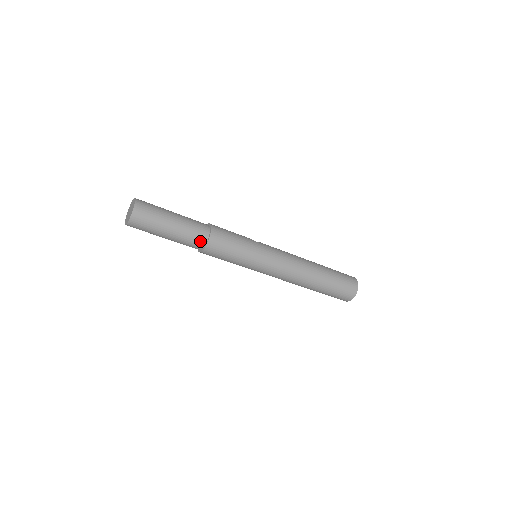
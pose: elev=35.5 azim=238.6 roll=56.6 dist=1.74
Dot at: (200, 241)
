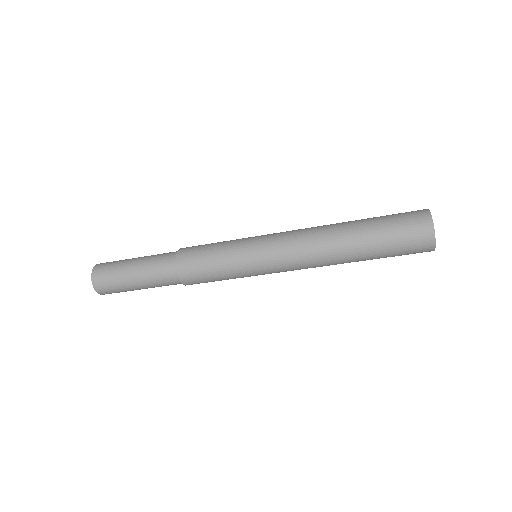
Dot at: (169, 266)
